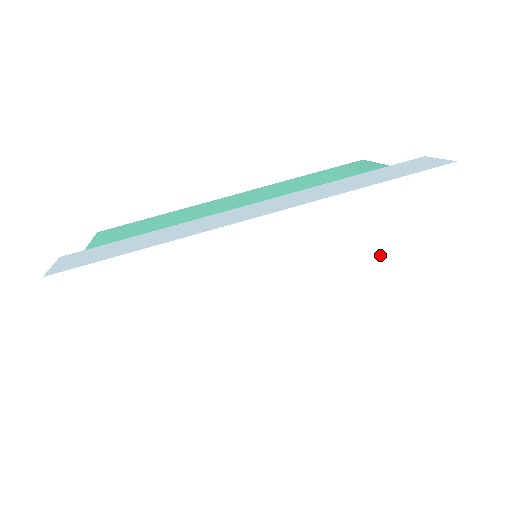
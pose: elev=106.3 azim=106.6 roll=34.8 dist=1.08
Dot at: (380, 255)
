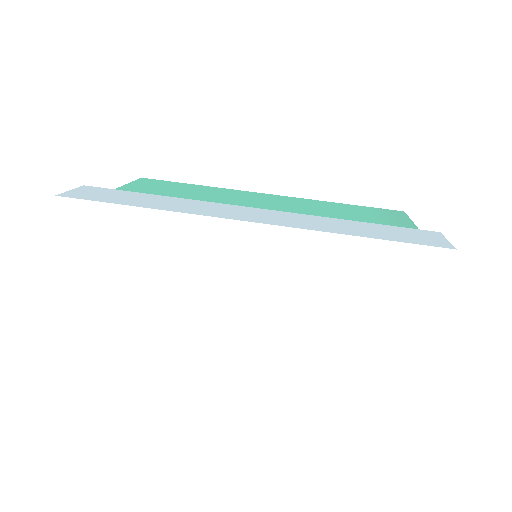
Dot at: (348, 303)
